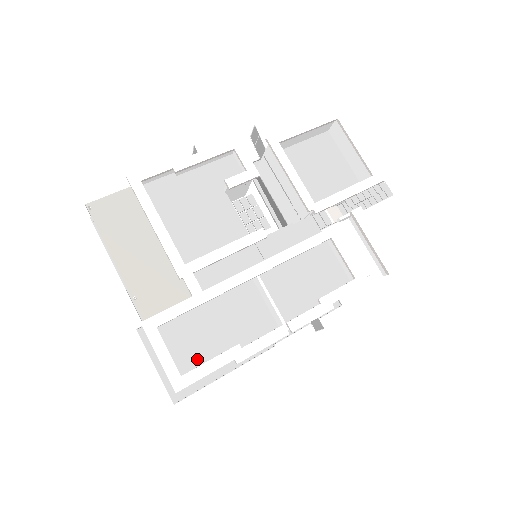
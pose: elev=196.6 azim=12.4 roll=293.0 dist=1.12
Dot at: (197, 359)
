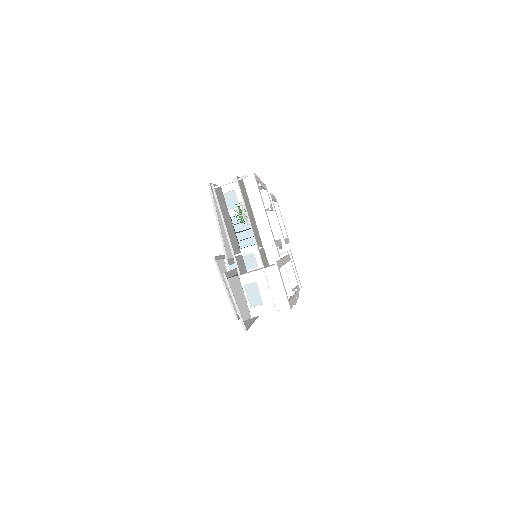
Dot at: occluded
